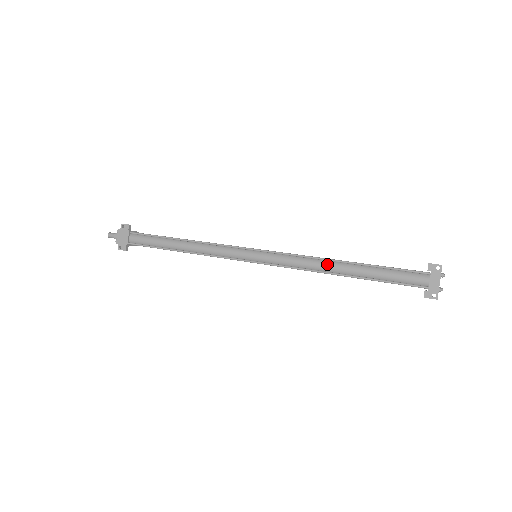
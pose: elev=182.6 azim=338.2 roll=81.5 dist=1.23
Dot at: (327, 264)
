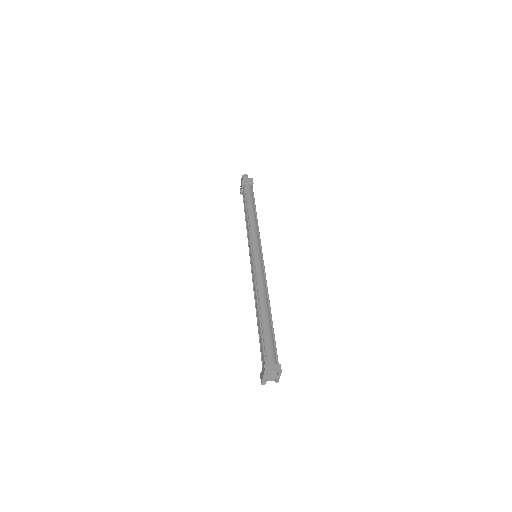
Dot at: (256, 299)
